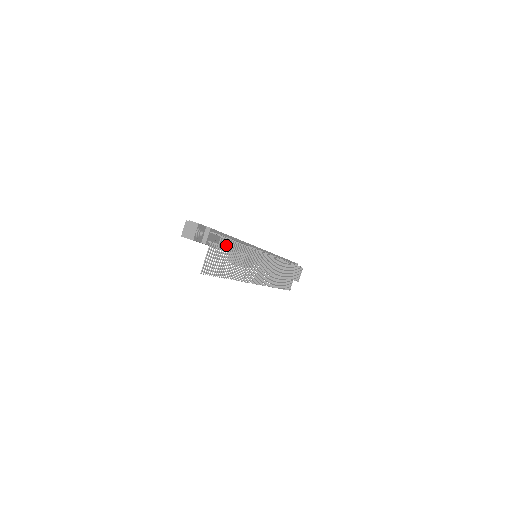
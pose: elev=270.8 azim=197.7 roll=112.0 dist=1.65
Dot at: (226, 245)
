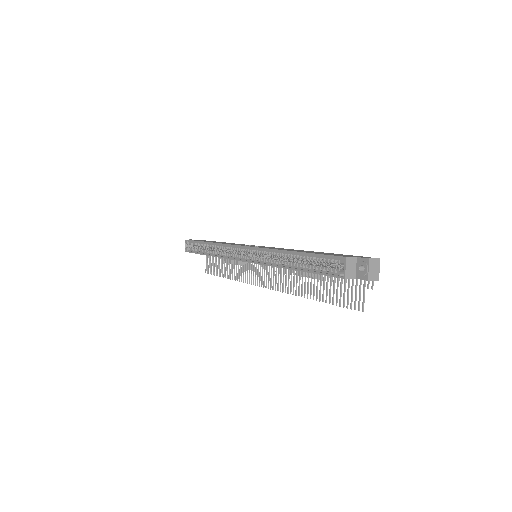
Dot at: occluded
